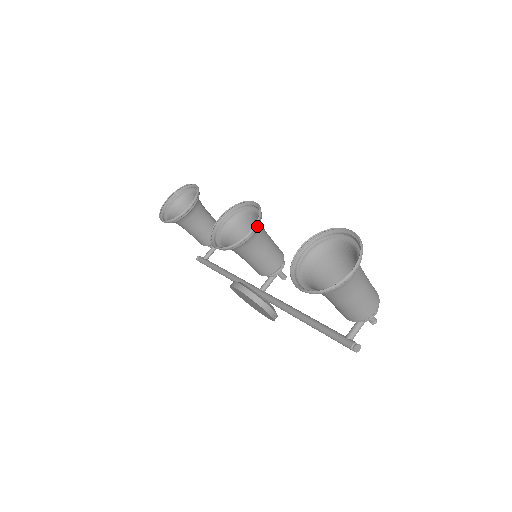
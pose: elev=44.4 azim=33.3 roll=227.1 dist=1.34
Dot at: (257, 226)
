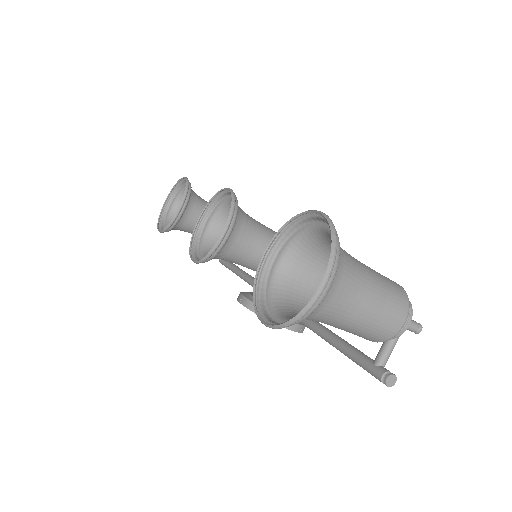
Dot at: (231, 223)
